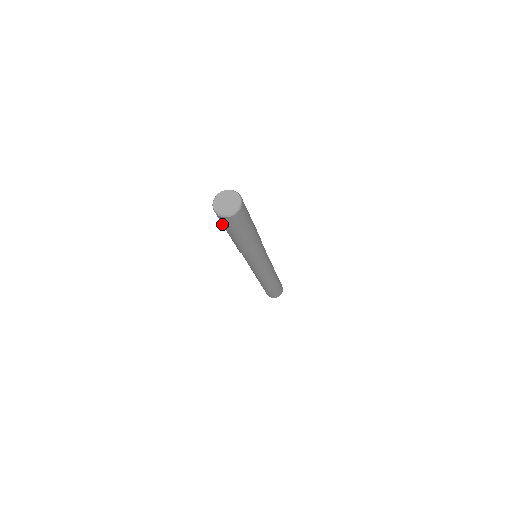
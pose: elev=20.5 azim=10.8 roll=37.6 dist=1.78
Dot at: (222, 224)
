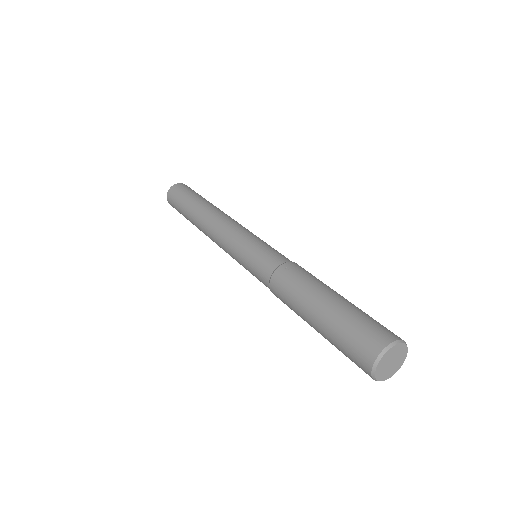
Dot at: occluded
